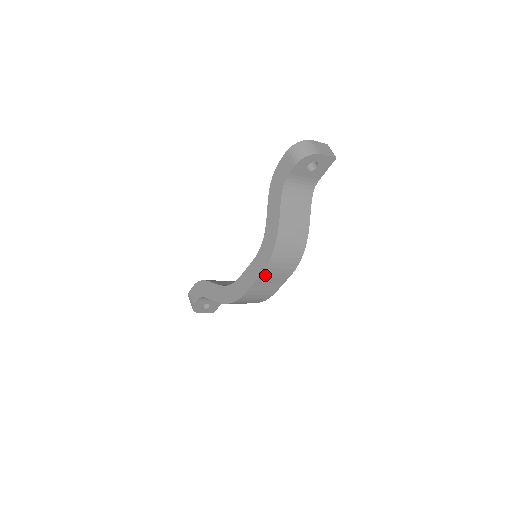
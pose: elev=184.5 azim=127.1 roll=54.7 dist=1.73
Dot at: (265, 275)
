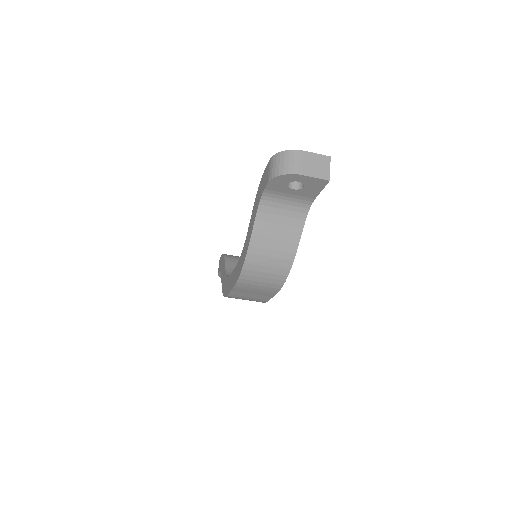
Dot at: (241, 287)
